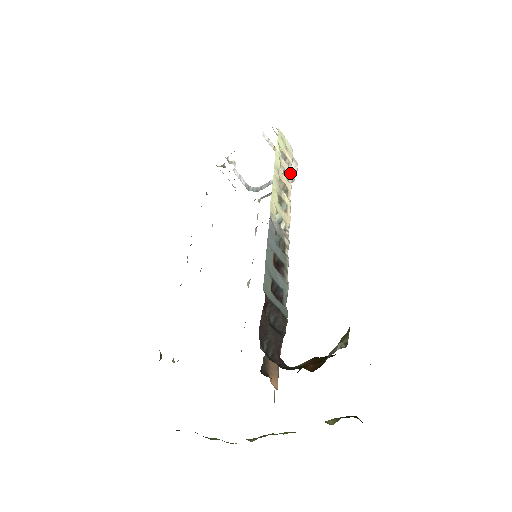
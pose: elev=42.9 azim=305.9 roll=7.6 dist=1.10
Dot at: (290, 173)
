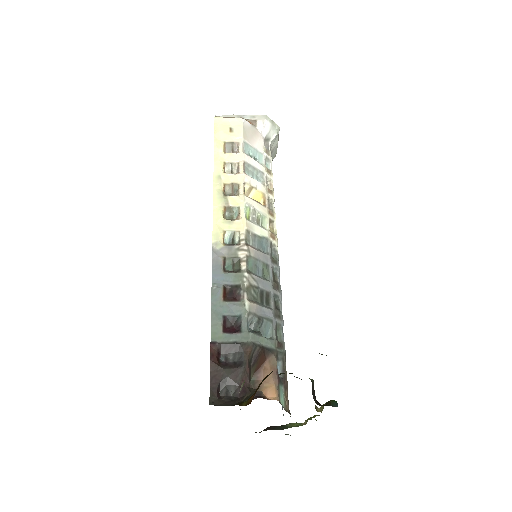
Dot at: (241, 158)
